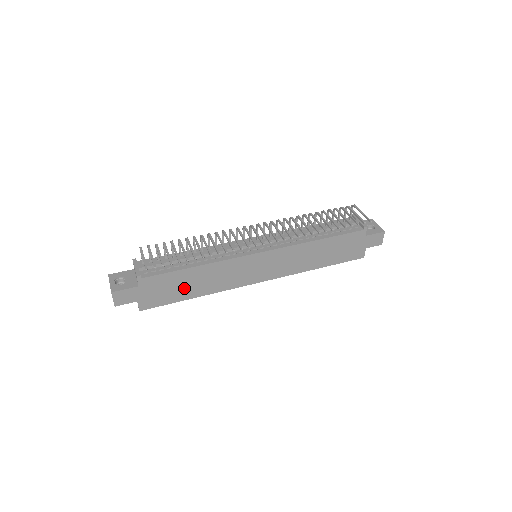
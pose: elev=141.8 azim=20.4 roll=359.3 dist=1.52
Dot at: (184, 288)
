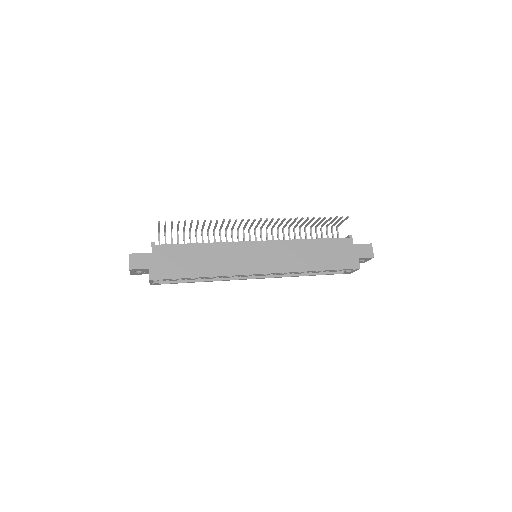
Dot at: (190, 264)
